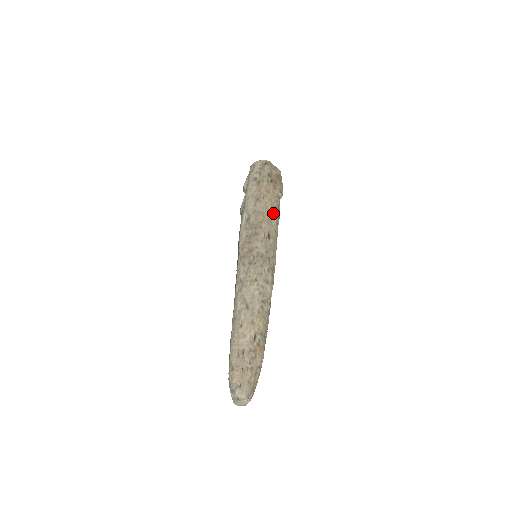
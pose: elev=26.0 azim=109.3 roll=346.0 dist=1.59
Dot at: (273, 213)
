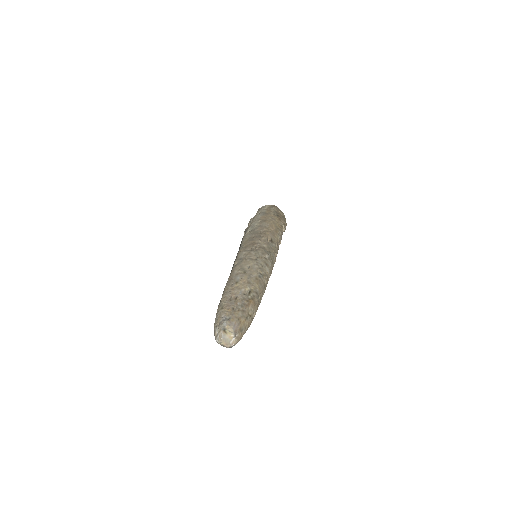
Dot at: (277, 231)
